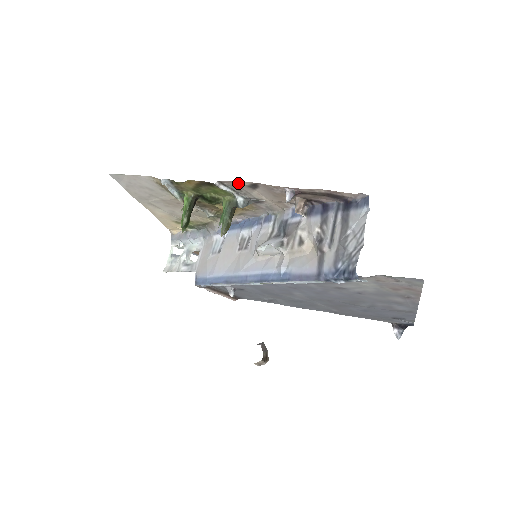
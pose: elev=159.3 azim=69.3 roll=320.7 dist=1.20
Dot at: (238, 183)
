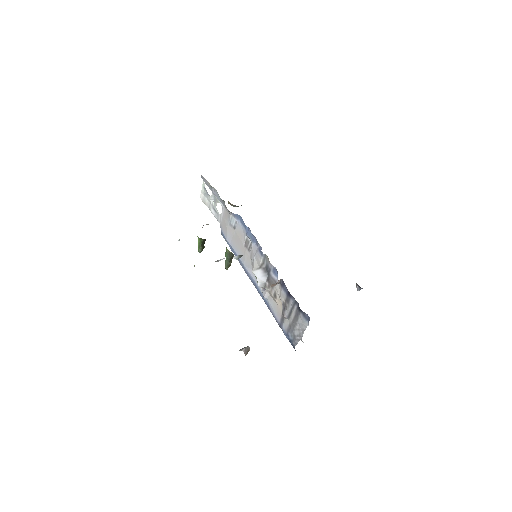
Dot at: occluded
